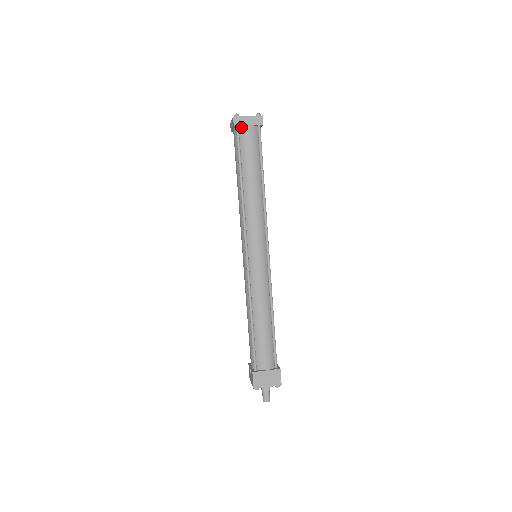
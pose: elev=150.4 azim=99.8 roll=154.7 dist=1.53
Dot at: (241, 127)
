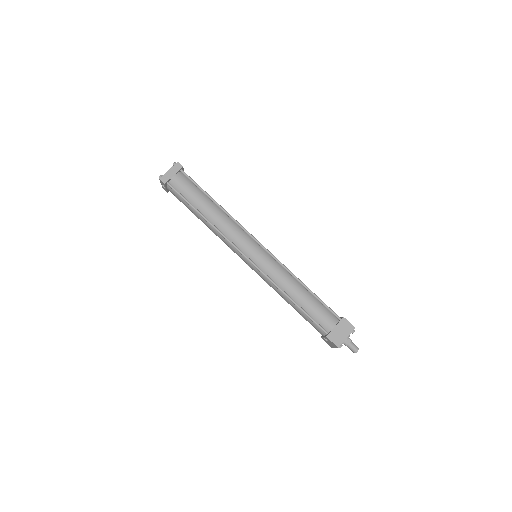
Dot at: (170, 181)
